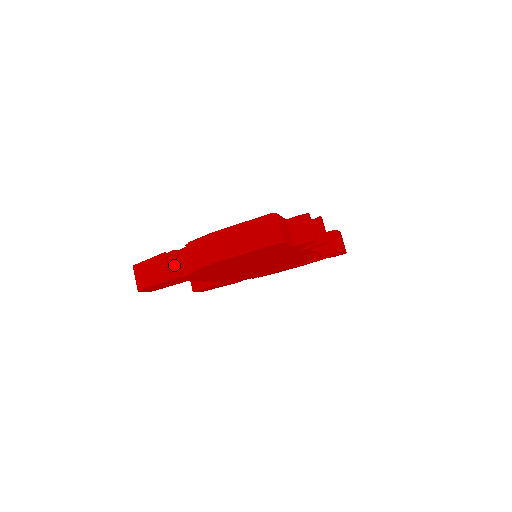
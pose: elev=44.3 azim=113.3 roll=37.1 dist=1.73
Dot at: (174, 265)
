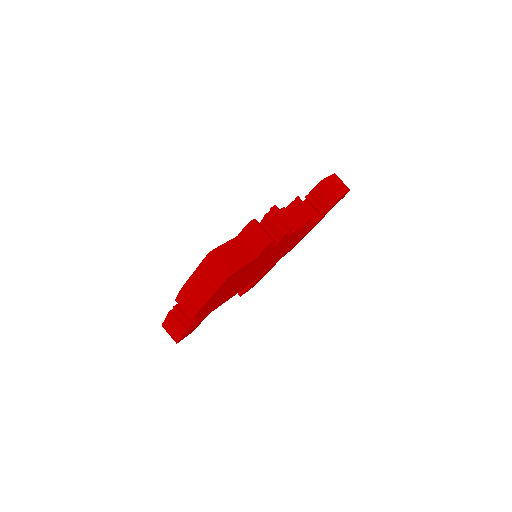
Dot at: (181, 318)
